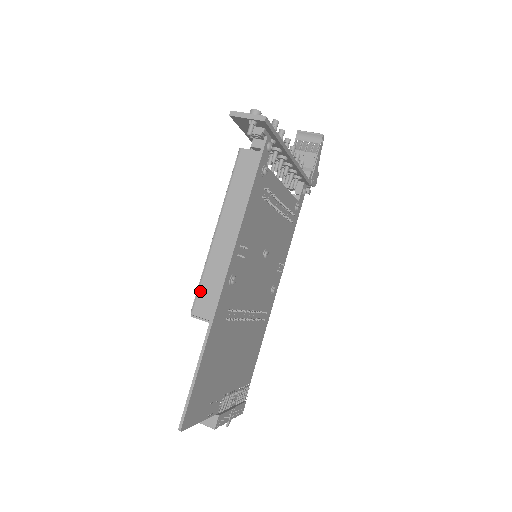
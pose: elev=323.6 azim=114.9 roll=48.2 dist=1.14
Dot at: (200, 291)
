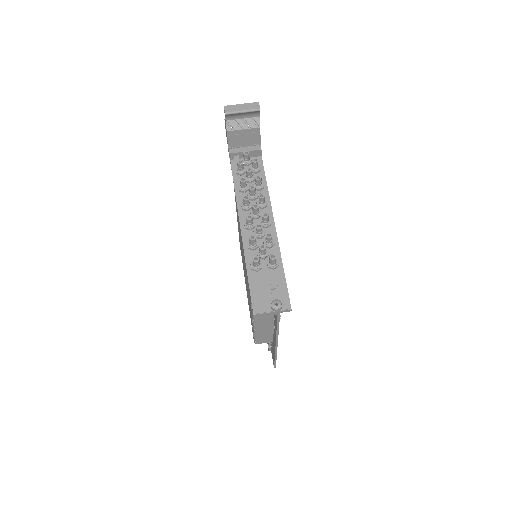
Dot at: (258, 338)
